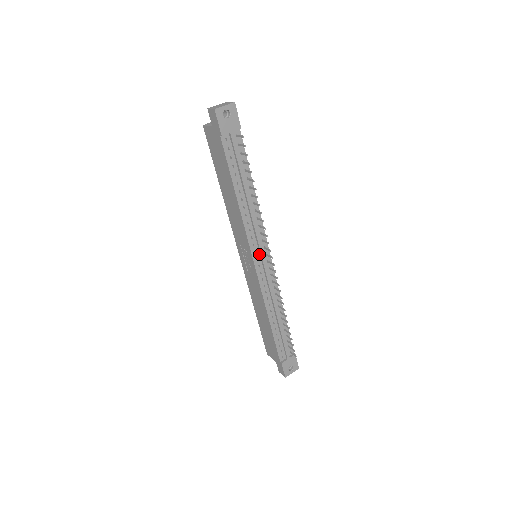
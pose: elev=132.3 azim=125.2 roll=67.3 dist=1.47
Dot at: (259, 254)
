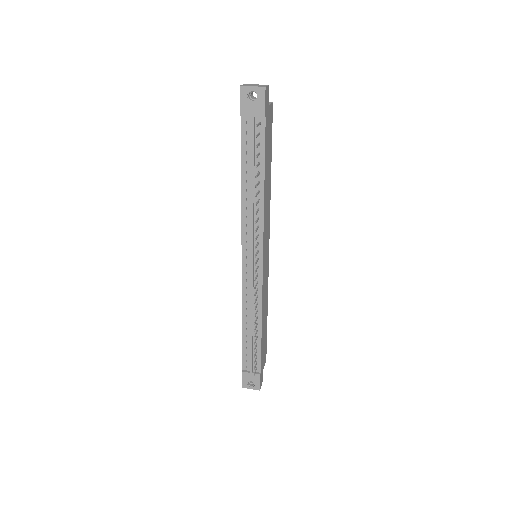
Dot at: (250, 254)
